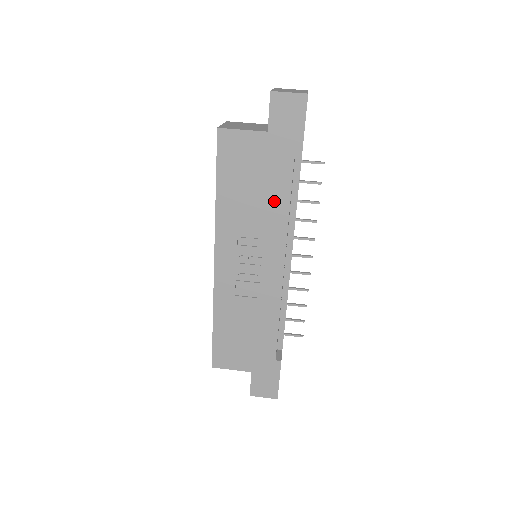
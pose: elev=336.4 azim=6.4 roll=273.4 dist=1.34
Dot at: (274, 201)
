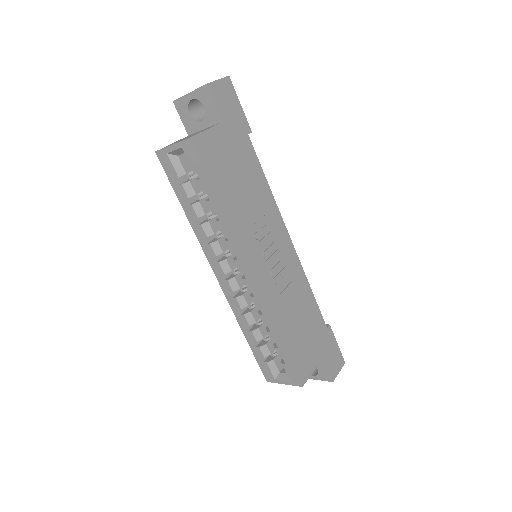
Dot at: (257, 182)
